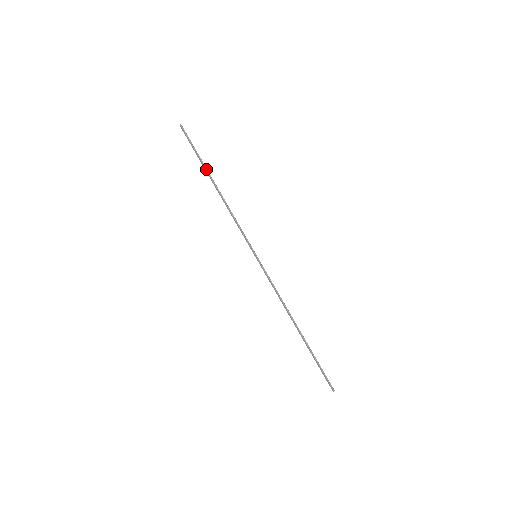
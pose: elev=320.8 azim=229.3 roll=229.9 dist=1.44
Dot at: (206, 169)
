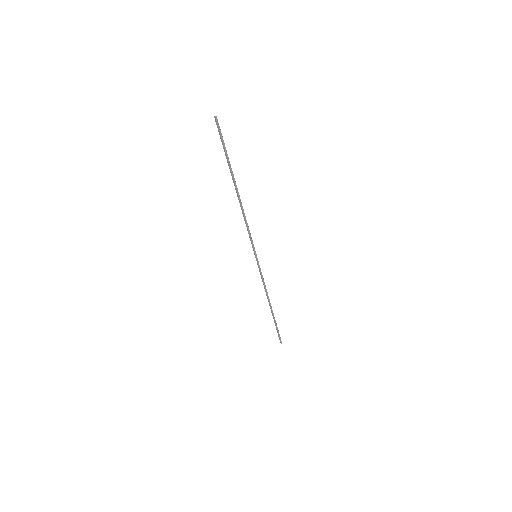
Dot at: (232, 173)
